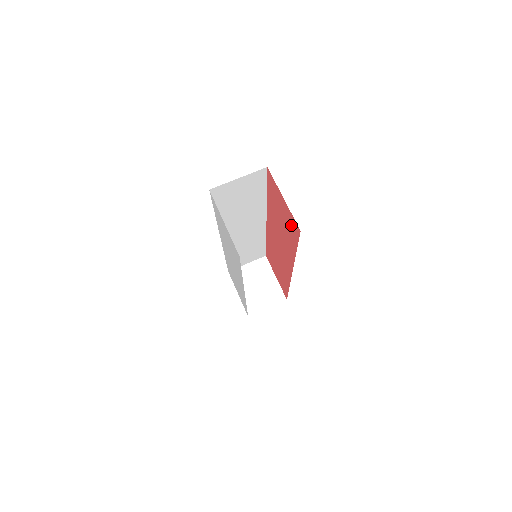
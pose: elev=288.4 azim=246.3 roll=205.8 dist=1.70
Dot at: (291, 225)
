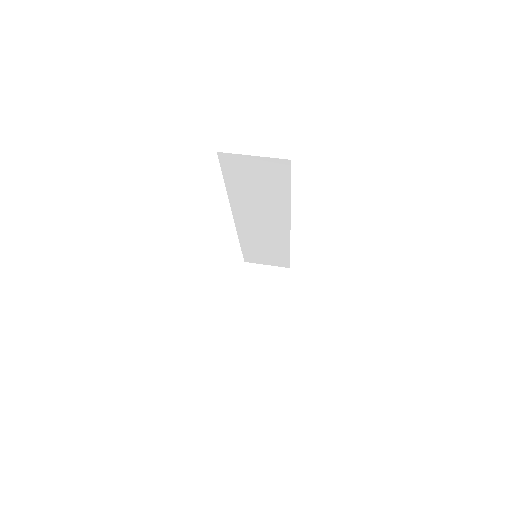
Dot at: occluded
